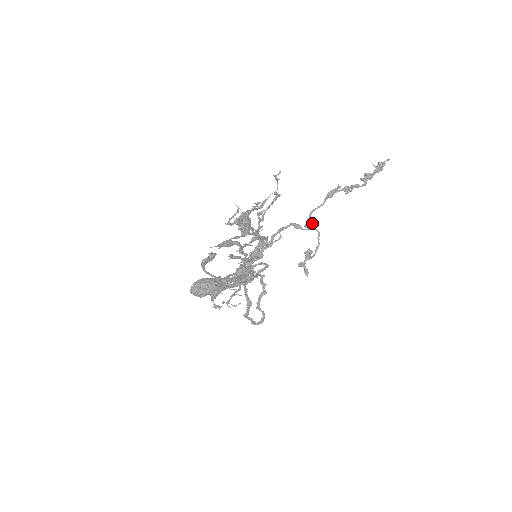
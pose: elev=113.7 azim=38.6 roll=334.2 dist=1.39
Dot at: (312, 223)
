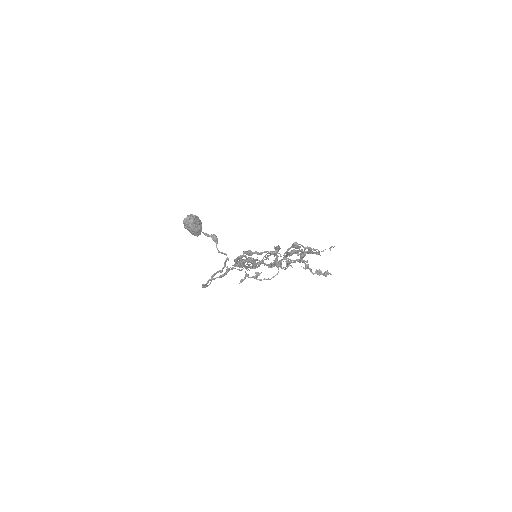
Dot at: occluded
